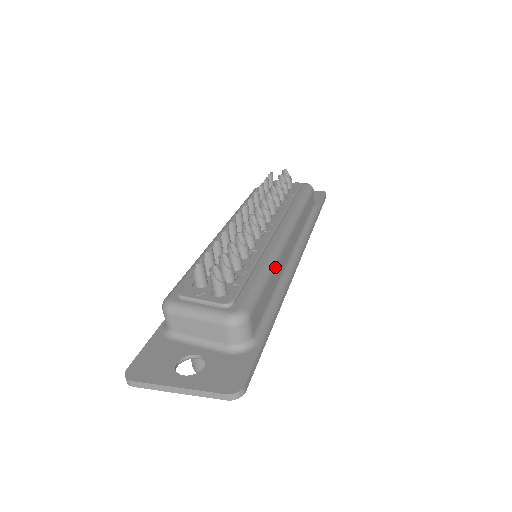
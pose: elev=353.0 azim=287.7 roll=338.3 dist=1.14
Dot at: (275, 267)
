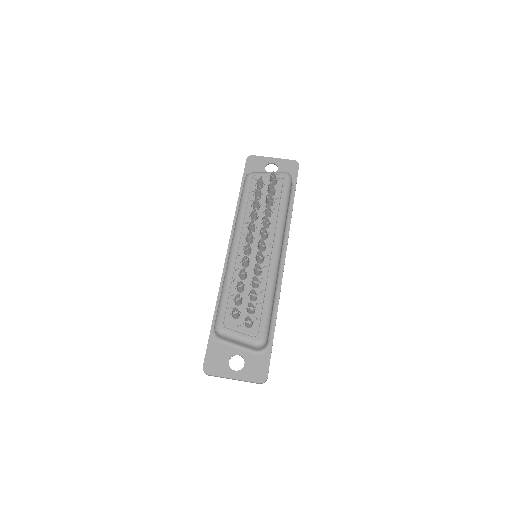
Dot at: occluded
